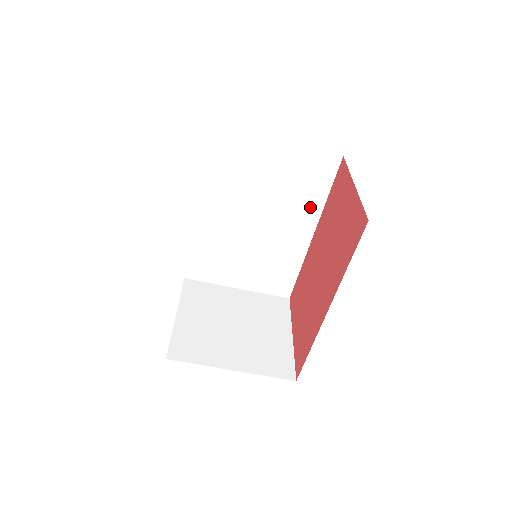
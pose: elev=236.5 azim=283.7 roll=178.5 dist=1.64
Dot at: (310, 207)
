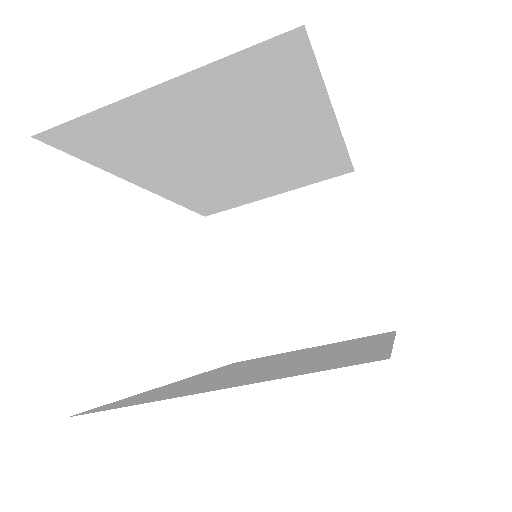
Dot at: (303, 108)
